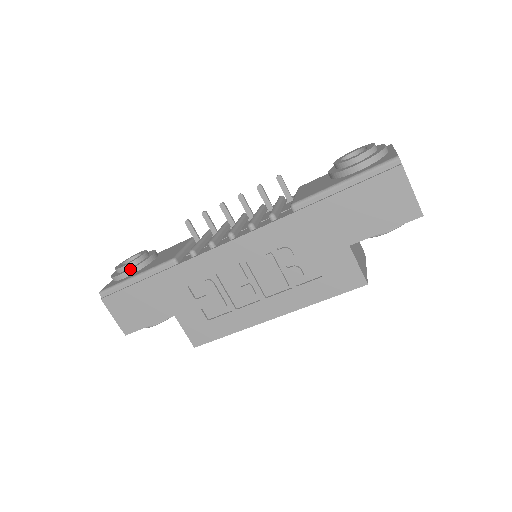
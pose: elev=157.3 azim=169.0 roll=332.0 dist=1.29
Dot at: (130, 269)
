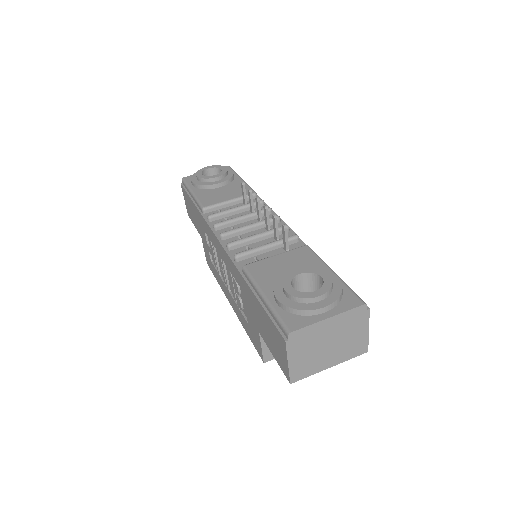
Dot at: (195, 183)
